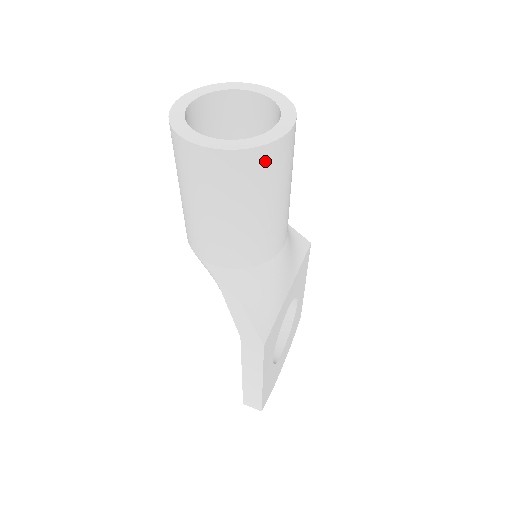
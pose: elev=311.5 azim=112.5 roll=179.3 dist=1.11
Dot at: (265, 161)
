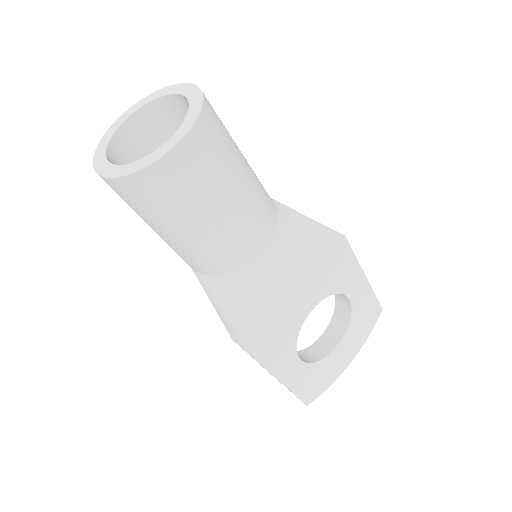
Dot at: (155, 183)
